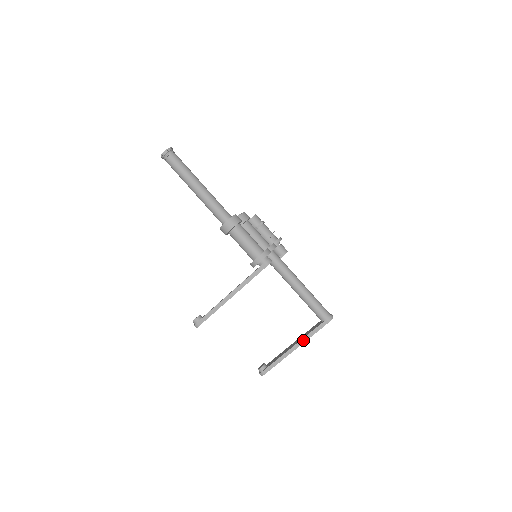
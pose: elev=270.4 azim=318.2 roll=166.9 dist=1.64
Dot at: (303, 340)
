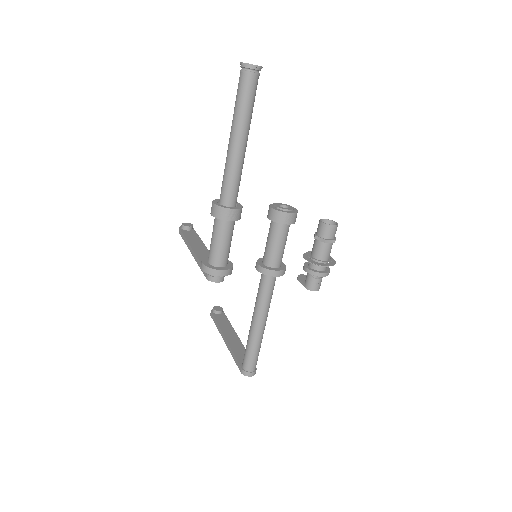
Dot at: (229, 346)
